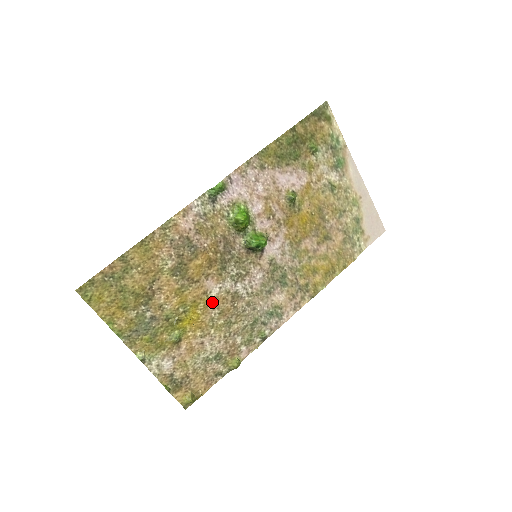
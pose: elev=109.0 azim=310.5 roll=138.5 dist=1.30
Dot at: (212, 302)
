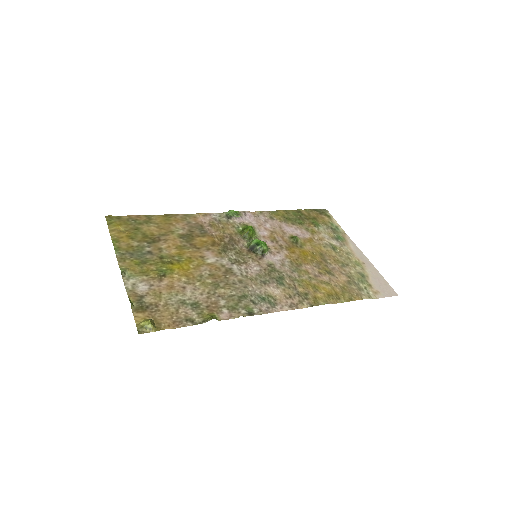
Dot at: (206, 265)
